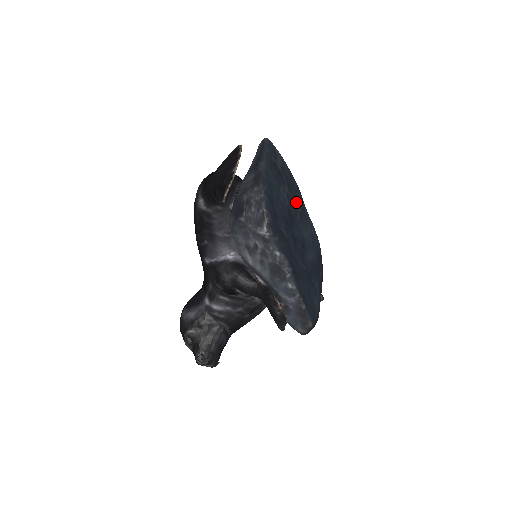
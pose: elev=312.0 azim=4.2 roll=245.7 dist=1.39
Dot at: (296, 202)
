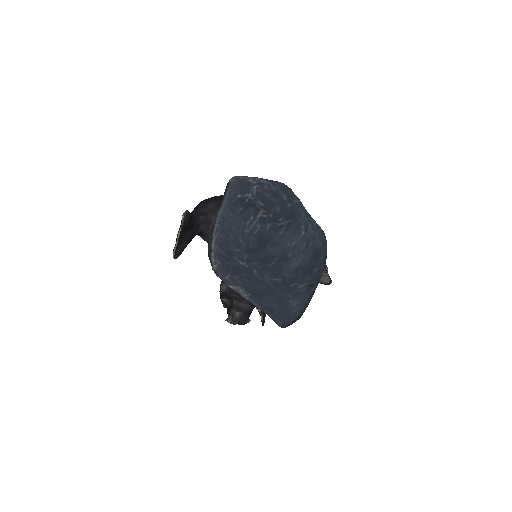
Dot at: (280, 217)
